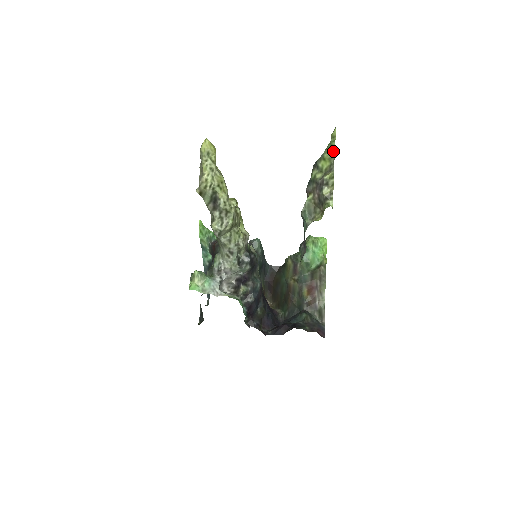
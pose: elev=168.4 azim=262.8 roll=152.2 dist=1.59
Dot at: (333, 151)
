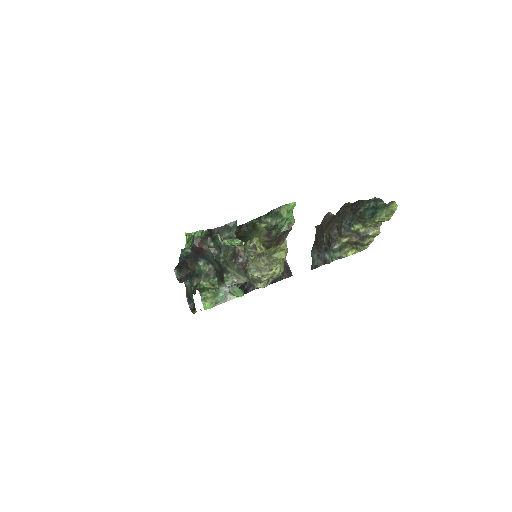
Dot at: (387, 220)
